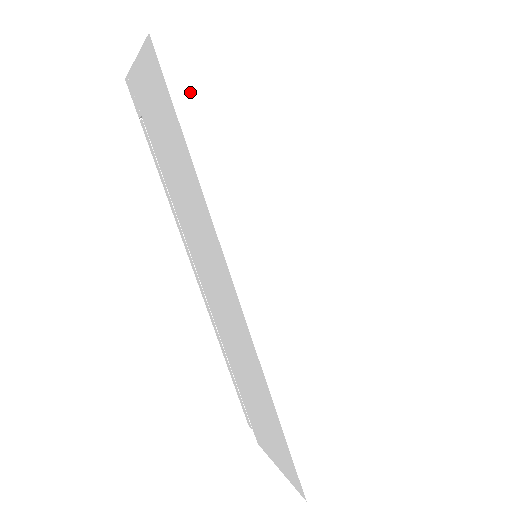
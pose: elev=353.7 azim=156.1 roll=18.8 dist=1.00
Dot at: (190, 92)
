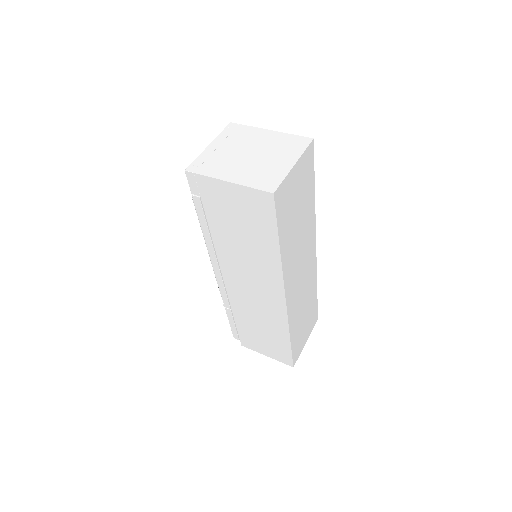
Dot at: (282, 214)
